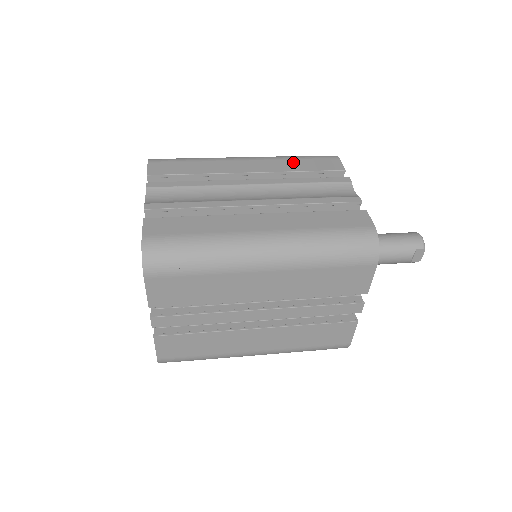
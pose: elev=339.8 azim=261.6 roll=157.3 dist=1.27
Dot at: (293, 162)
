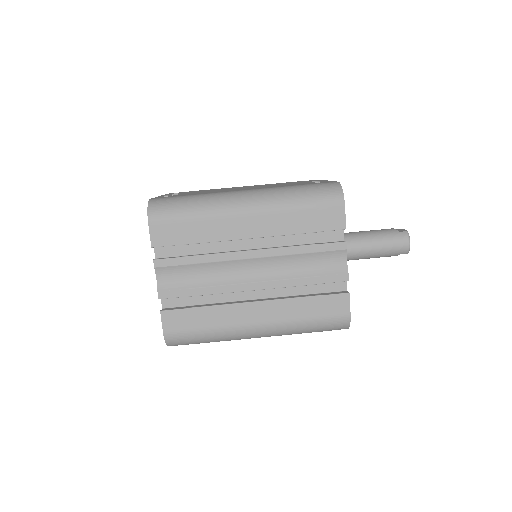
Dot at: (295, 217)
